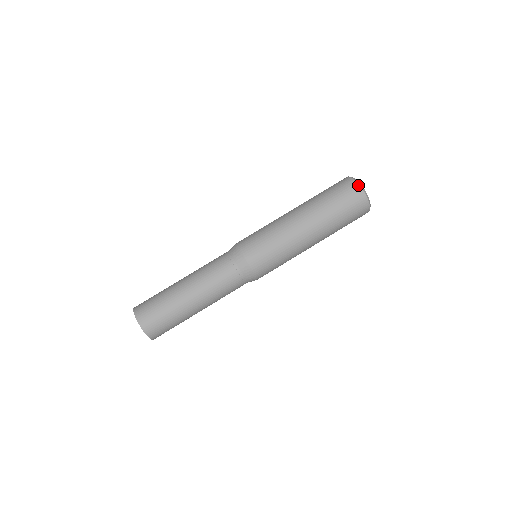
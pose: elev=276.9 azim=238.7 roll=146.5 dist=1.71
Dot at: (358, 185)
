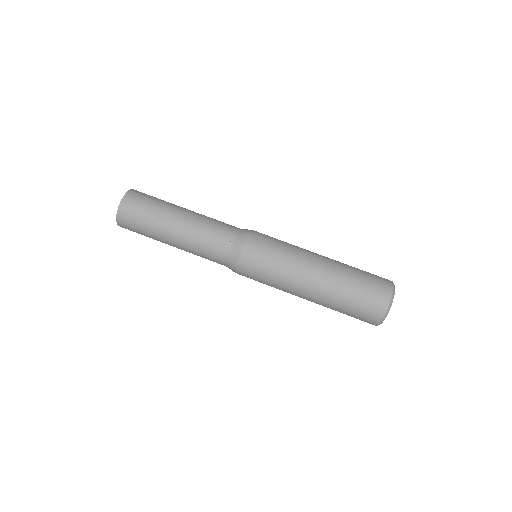
Dot at: (392, 285)
